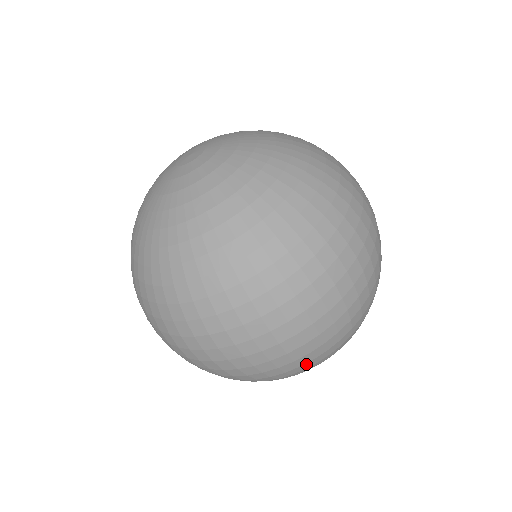
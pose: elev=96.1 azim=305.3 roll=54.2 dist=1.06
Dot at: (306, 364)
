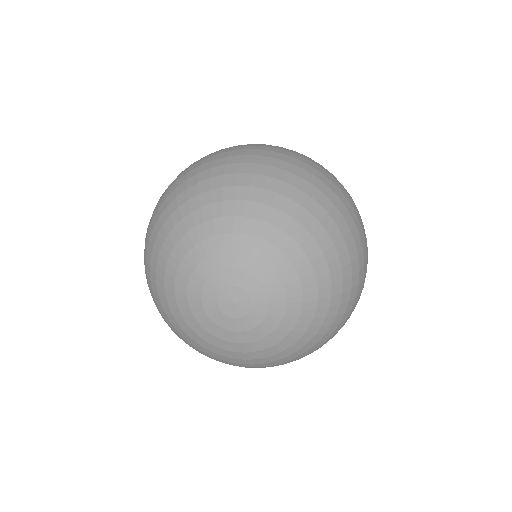
Dot at: occluded
